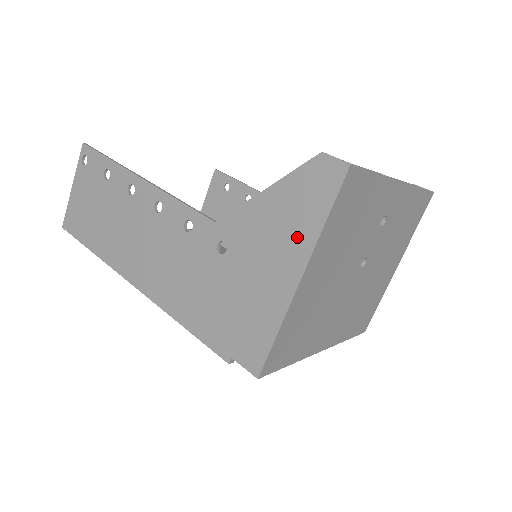
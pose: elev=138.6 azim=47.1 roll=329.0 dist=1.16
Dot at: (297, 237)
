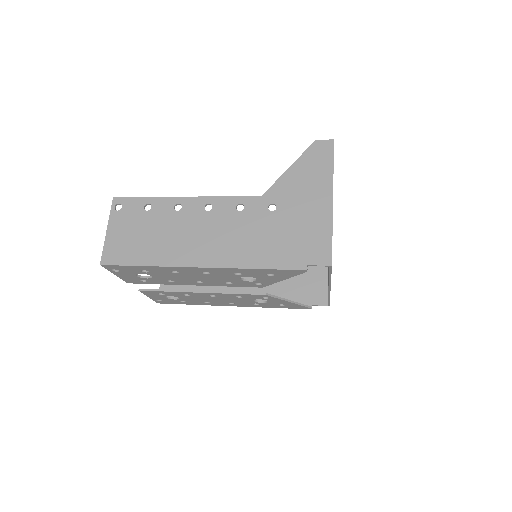
Dot at: (321, 181)
